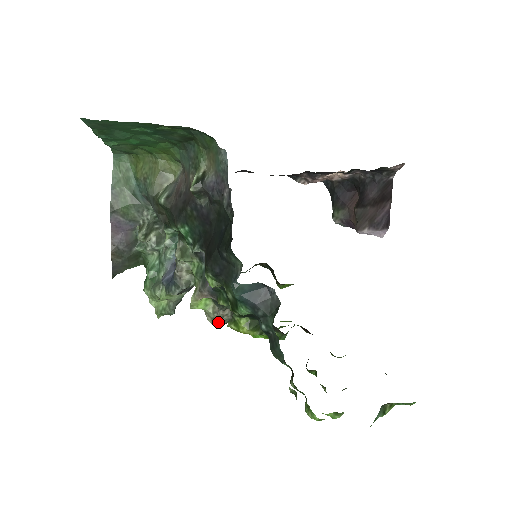
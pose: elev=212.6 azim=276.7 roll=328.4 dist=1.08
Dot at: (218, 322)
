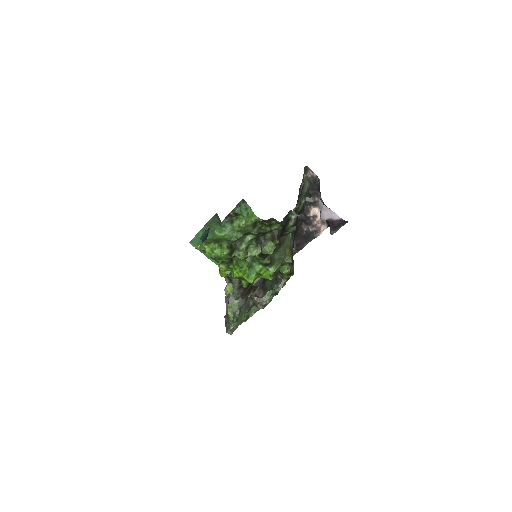
Dot at: (235, 294)
